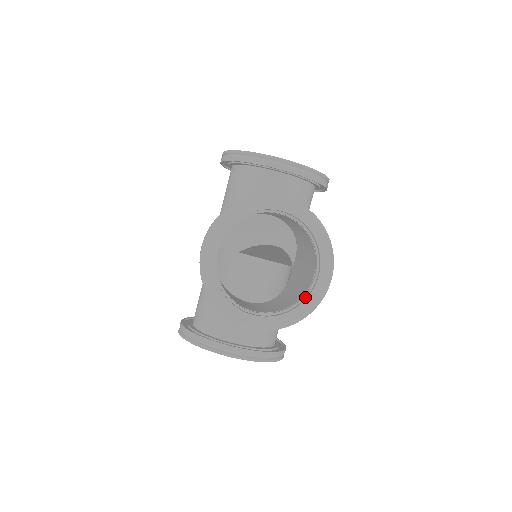
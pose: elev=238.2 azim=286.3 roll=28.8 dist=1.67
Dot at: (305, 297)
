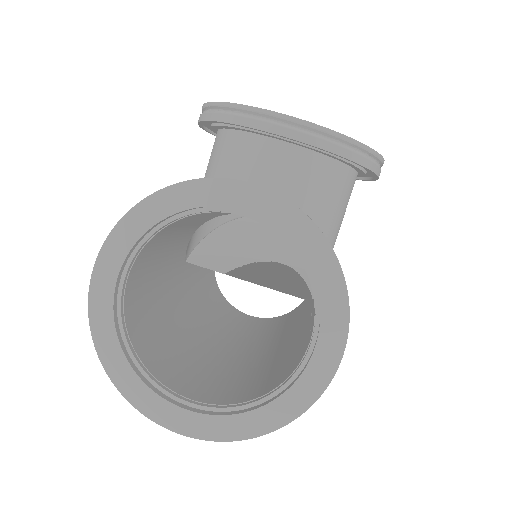
Dot at: occluded
